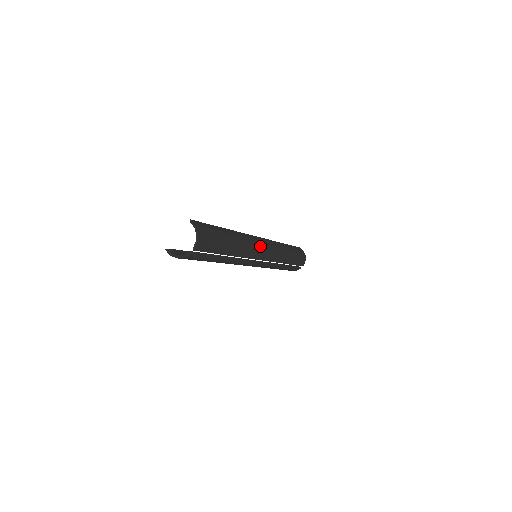
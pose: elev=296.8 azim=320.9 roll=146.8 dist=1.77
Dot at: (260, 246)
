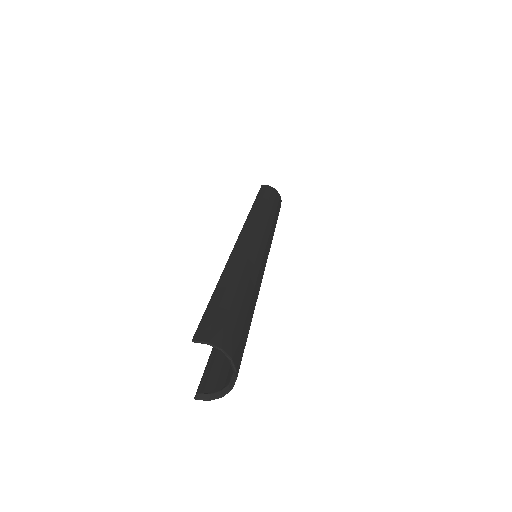
Dot at: (255, 245)
